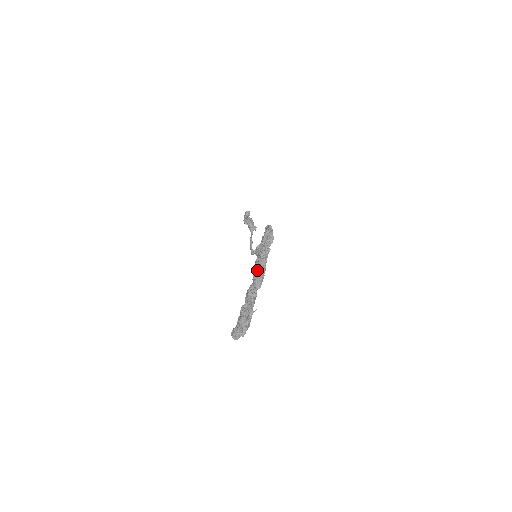
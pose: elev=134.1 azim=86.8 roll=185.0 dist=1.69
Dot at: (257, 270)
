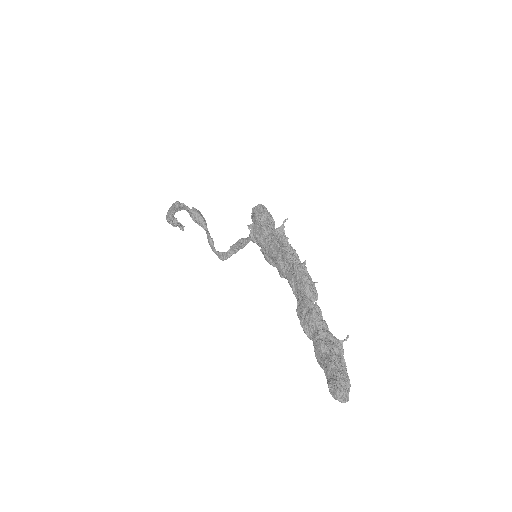
Dot at: (300, 272)
